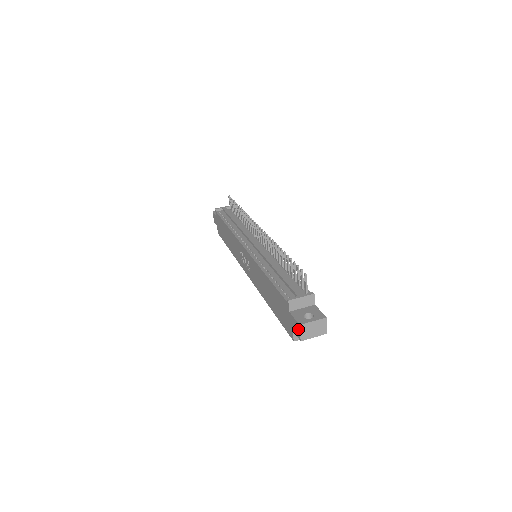
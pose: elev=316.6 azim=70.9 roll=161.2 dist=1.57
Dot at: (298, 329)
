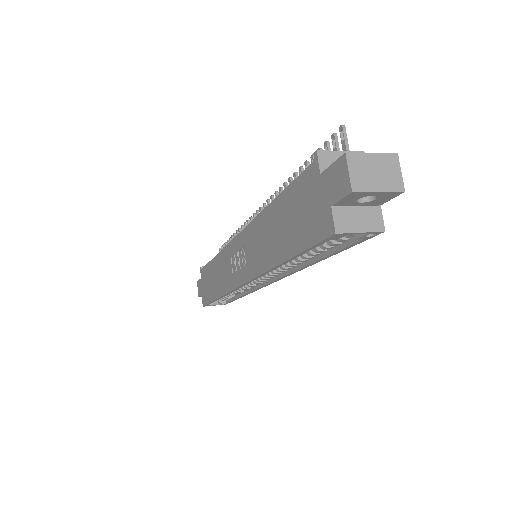
Dot at: (343, 170)
